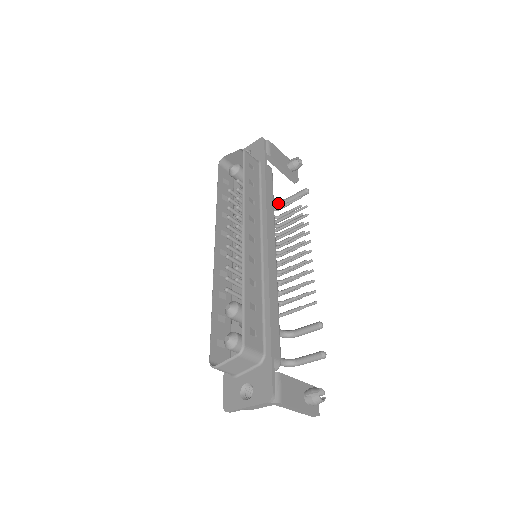
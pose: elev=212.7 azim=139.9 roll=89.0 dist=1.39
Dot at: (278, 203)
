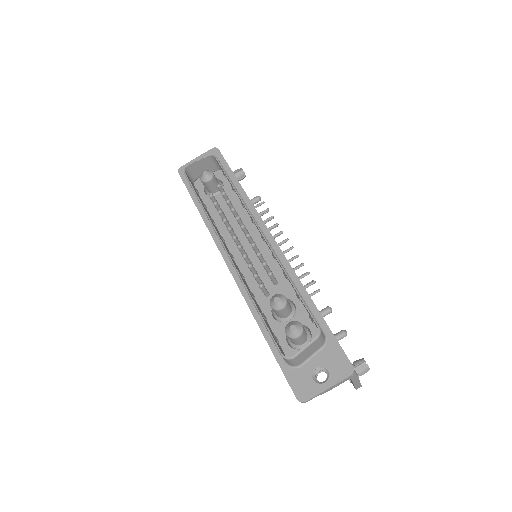
Dot at: occluded
